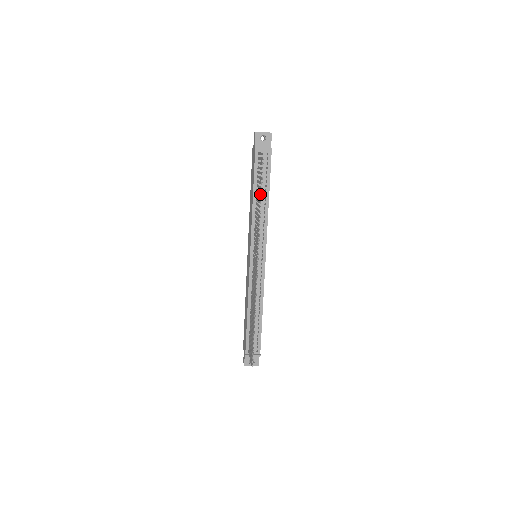
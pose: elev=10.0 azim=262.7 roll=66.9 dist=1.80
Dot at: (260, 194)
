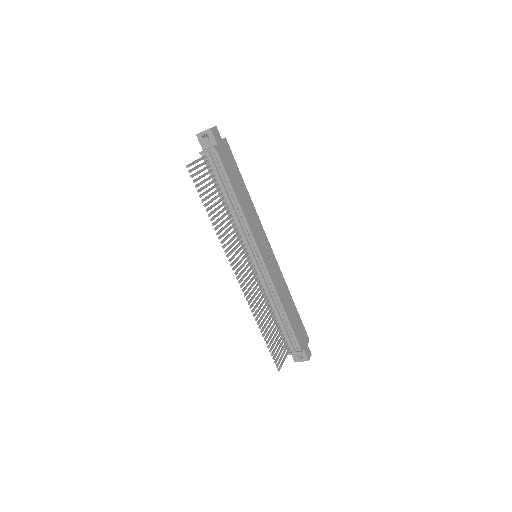
Dot at: (225, 197)
